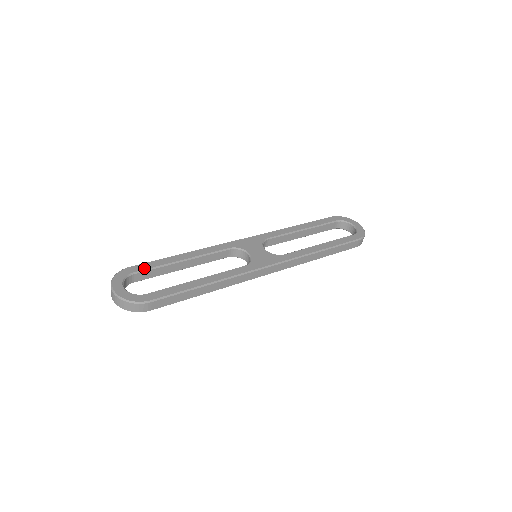
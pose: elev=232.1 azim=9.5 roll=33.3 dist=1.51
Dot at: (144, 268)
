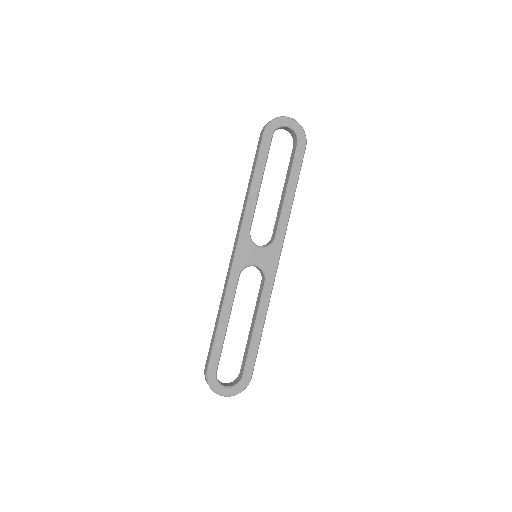
Dot at: (217, 361)
